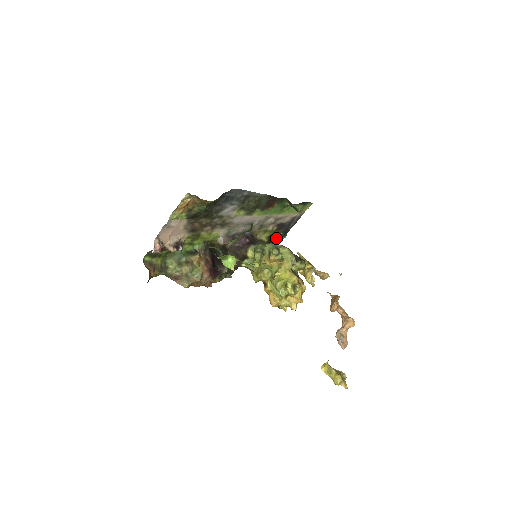
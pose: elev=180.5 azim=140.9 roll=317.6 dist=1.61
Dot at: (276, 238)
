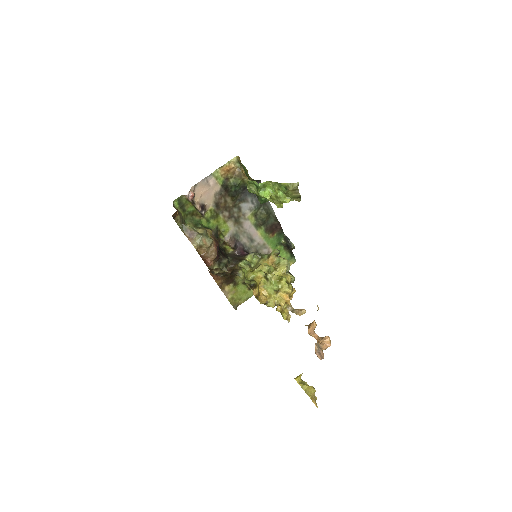
Dot at: occluded
